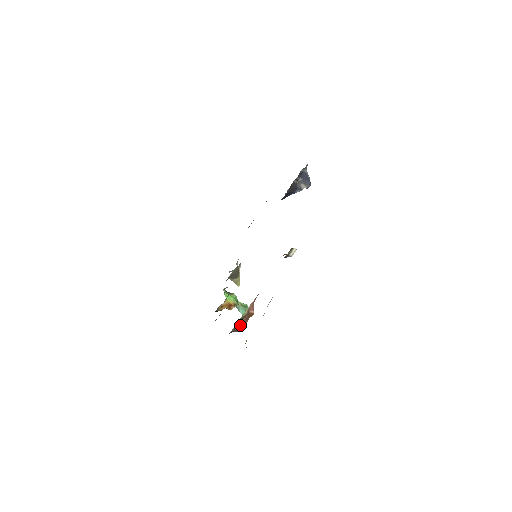
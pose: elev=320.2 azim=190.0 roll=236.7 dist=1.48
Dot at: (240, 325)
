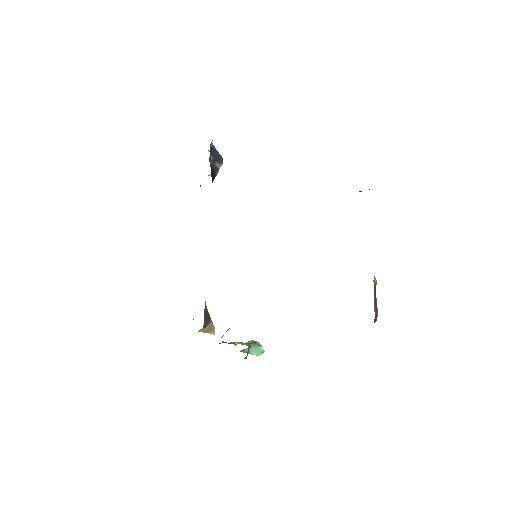
Dot at: (375, 308)
